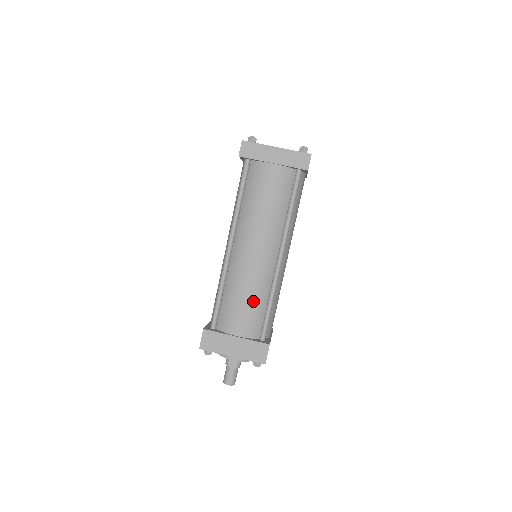
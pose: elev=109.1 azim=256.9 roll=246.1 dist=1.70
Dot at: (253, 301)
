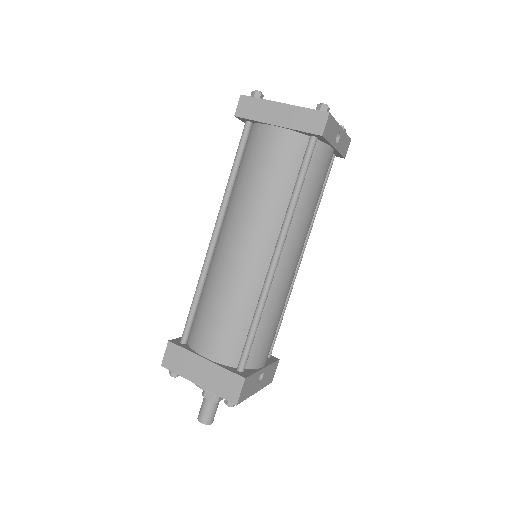
Dot at: (232, 314)
